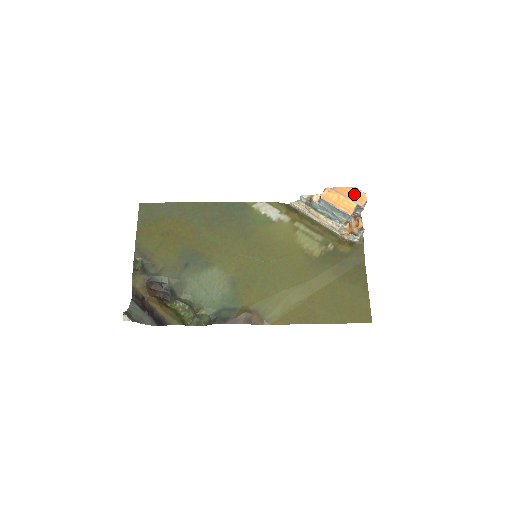
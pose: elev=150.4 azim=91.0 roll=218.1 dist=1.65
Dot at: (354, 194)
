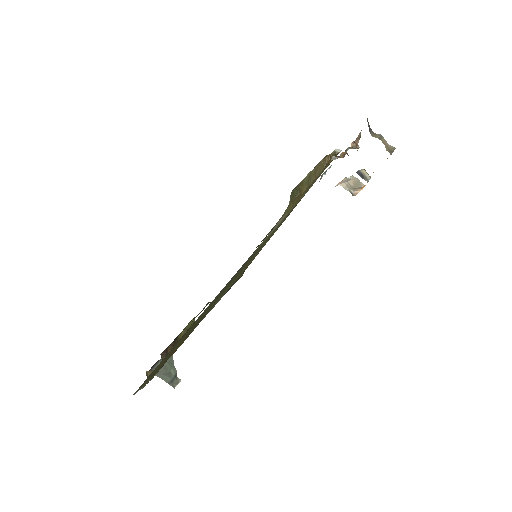
Dot at: occluded
